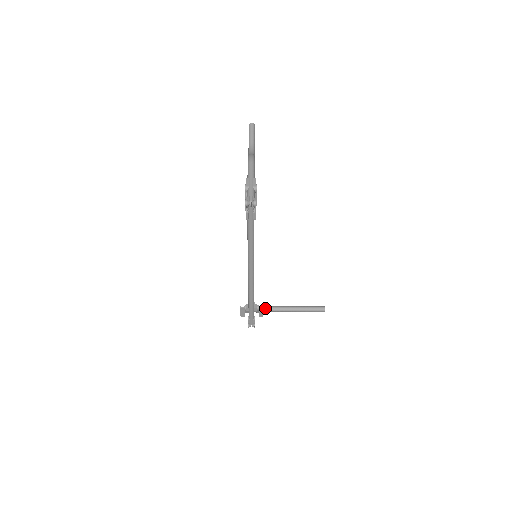
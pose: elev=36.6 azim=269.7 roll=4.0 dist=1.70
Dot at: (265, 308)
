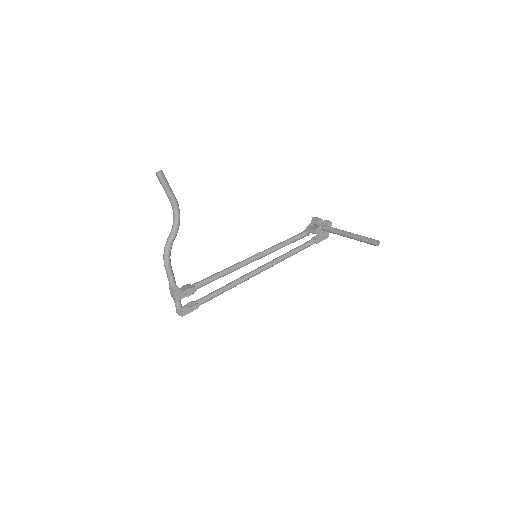
Dot at: (325, 230)
